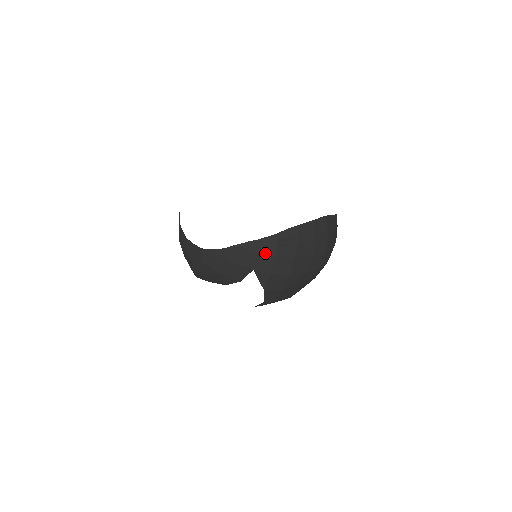
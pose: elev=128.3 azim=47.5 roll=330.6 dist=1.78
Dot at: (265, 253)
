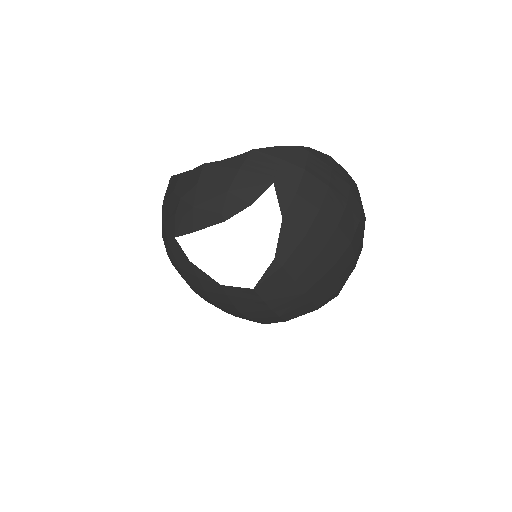
Dot at: (292, 162)
